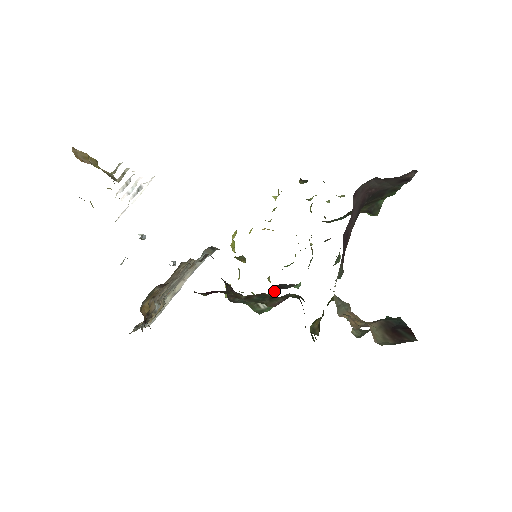
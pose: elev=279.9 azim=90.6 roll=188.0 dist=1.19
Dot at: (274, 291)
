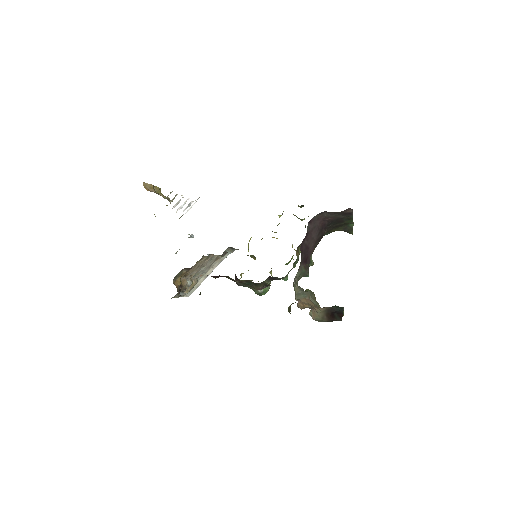
Dot at: (268, 281)
